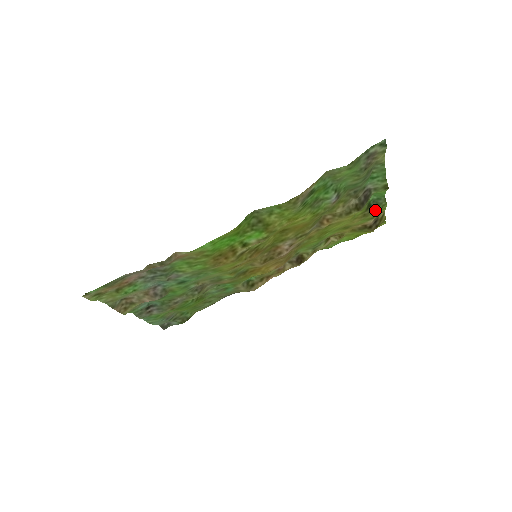
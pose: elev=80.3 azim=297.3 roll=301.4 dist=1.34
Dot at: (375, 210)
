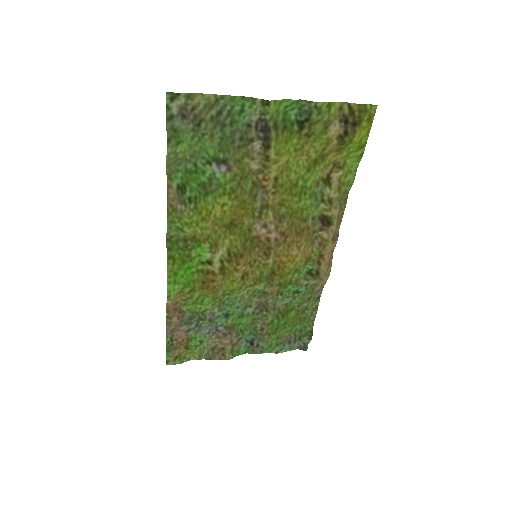
Dot at: (315, 119)
